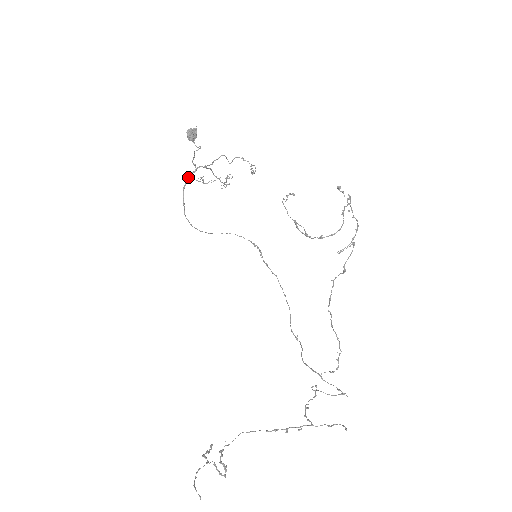
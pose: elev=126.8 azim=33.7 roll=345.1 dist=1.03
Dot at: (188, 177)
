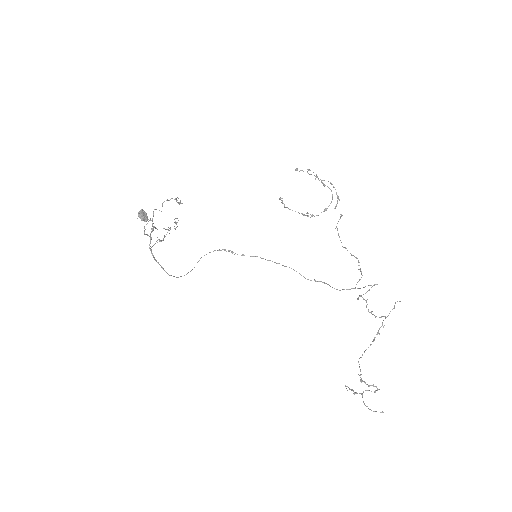
Dot at: (149, 247)
